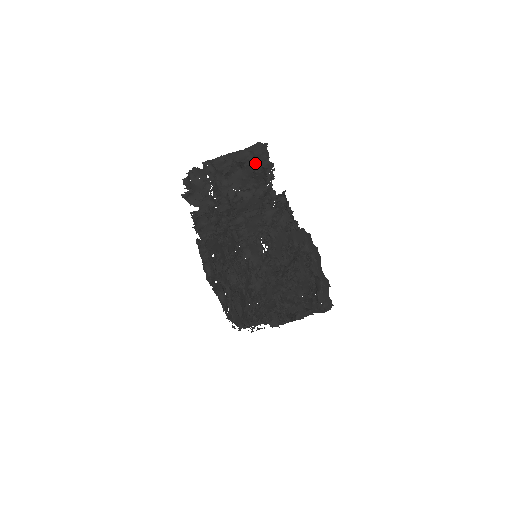
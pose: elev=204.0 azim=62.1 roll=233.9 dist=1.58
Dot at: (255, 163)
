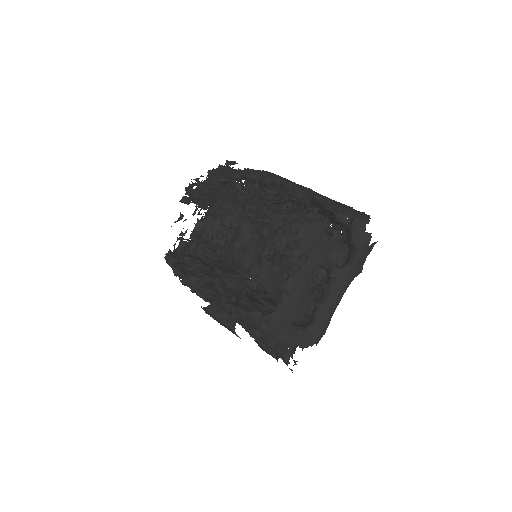
Dot at: occluded
